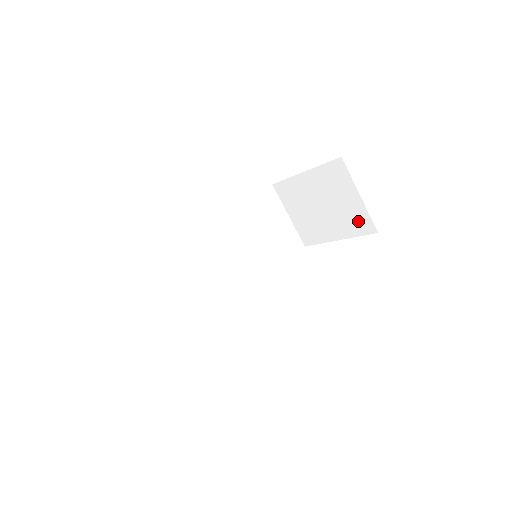
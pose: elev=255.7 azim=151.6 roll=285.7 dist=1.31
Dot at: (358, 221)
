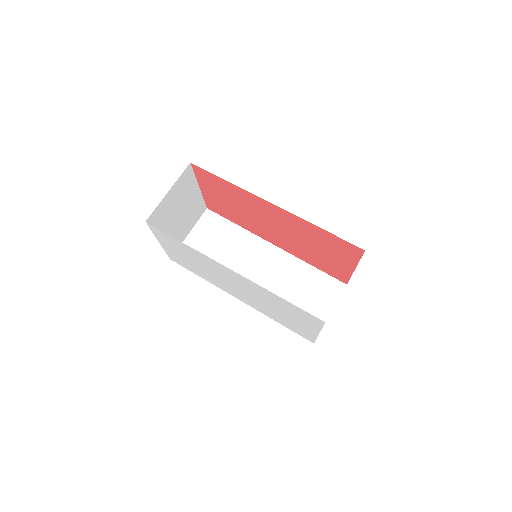
Dot at: occluded
